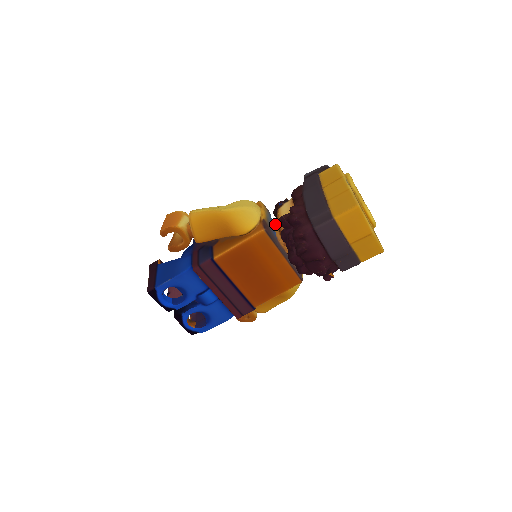
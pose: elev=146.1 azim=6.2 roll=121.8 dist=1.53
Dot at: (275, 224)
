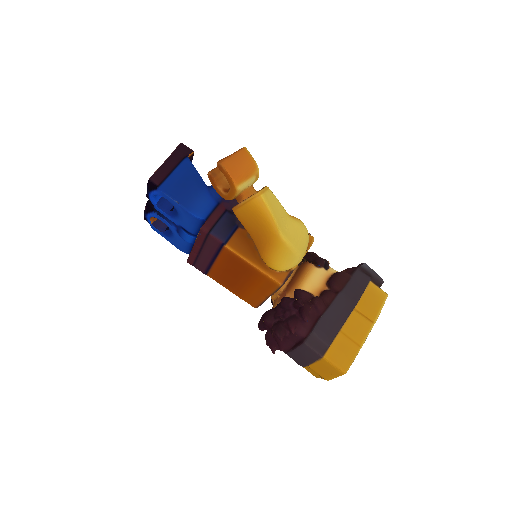
Dot at: occluded
